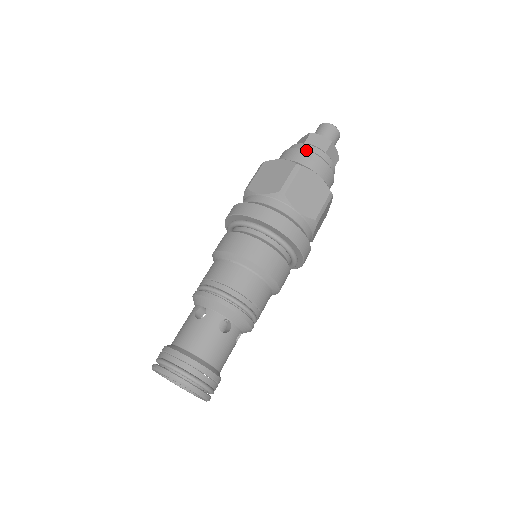
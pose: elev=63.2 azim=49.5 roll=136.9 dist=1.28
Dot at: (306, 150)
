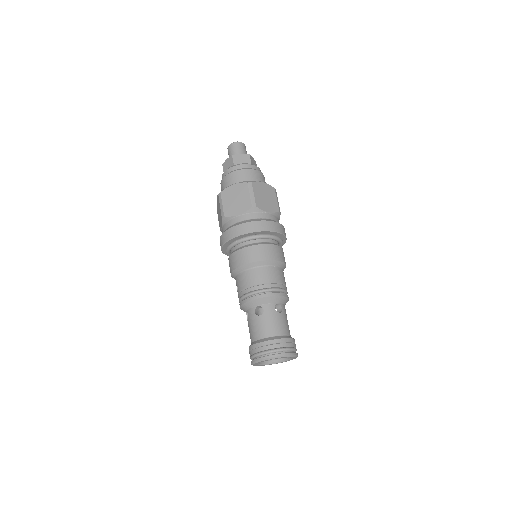
Dot at: (262, 173)
